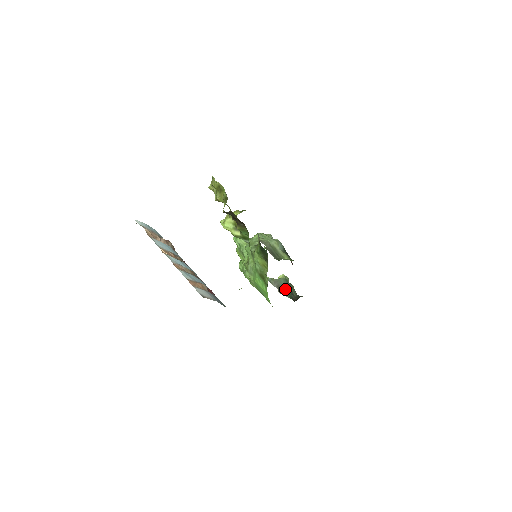
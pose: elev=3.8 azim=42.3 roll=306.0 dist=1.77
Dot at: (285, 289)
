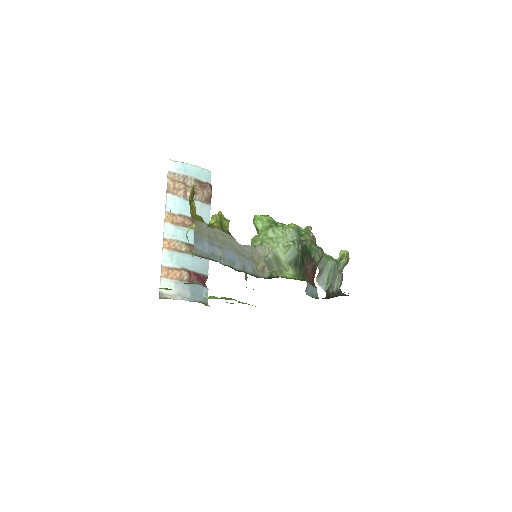
Dot at: (327, 277)
